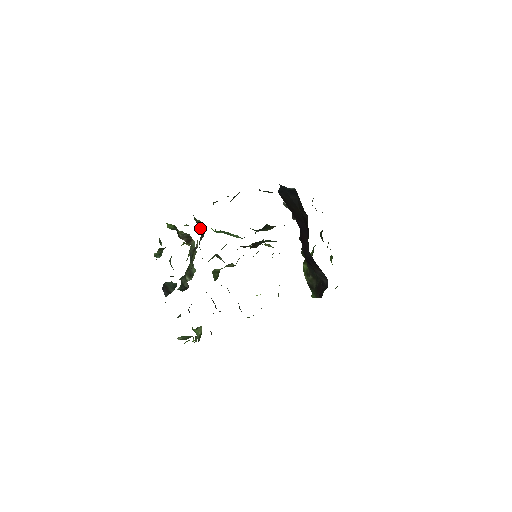
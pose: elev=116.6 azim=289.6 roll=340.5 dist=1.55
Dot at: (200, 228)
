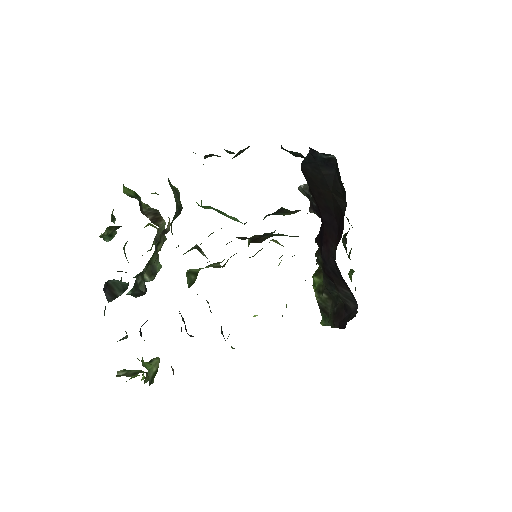
Dot at: (176, 199)
